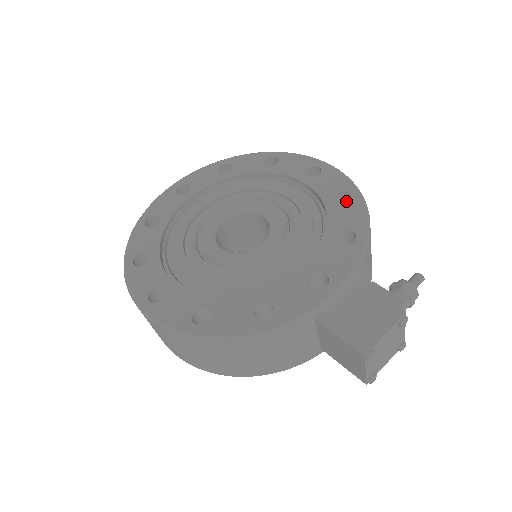
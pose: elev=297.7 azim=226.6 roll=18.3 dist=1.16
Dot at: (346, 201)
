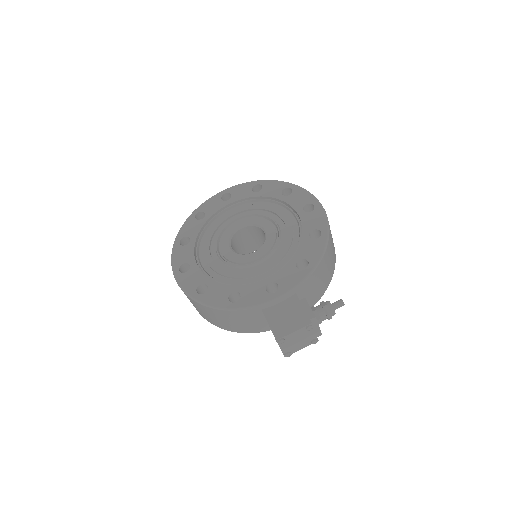
Dot at: occluded
